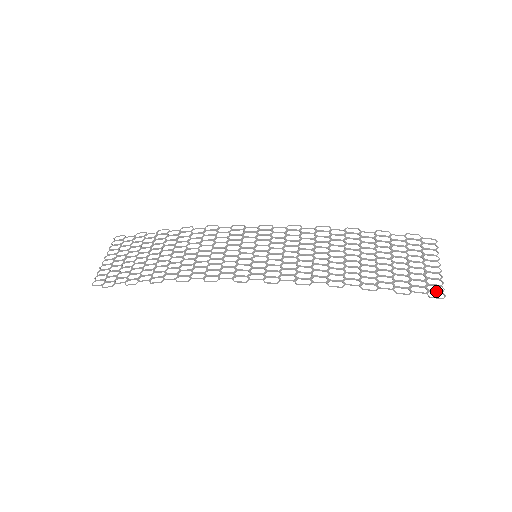
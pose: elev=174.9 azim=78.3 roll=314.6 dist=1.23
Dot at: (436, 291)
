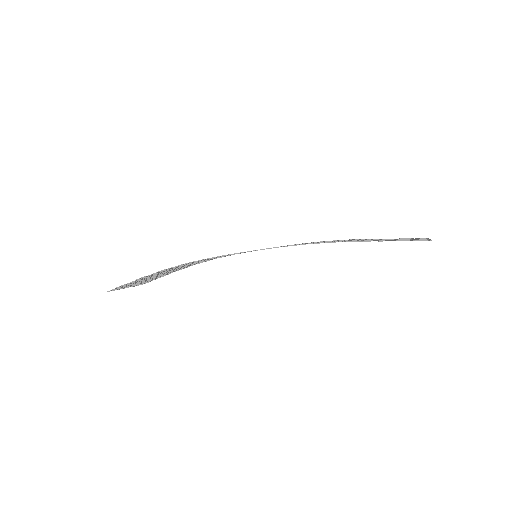
Dot at: (421, 240)
